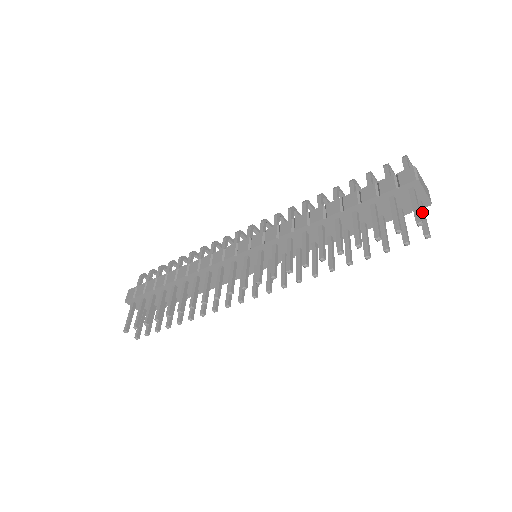
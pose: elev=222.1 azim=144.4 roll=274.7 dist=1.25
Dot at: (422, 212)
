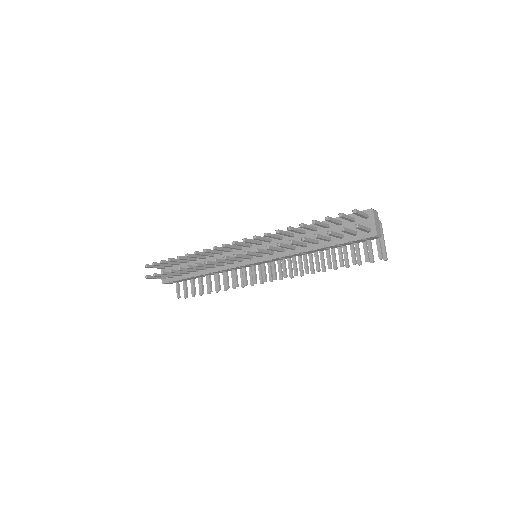
Dot at: (365, 227)
